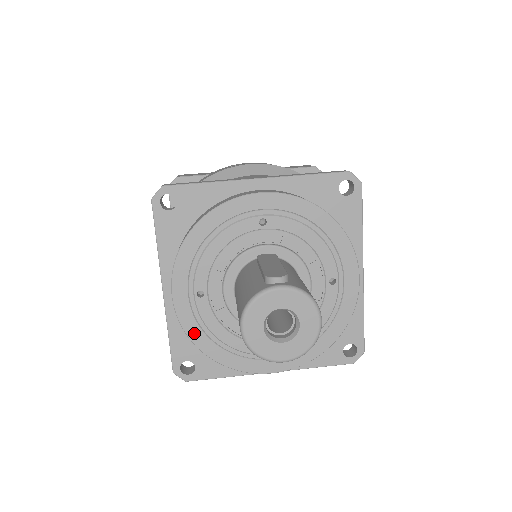
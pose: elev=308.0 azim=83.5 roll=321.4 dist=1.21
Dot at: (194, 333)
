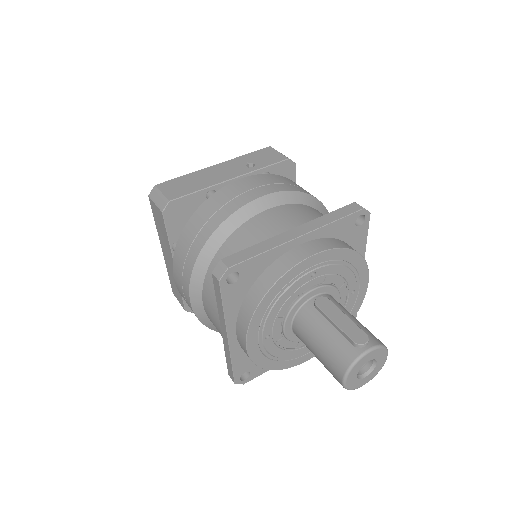
Dot at: (261, 361)
